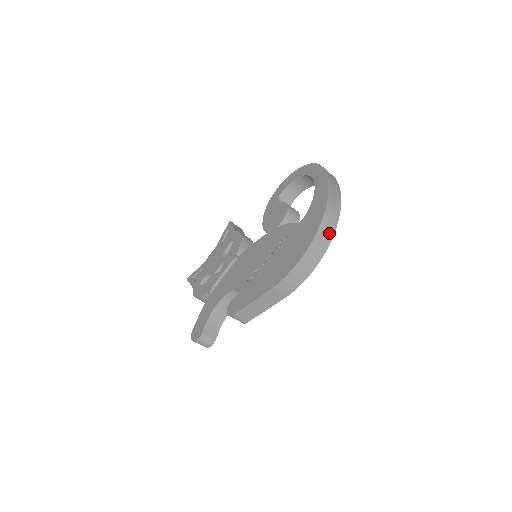
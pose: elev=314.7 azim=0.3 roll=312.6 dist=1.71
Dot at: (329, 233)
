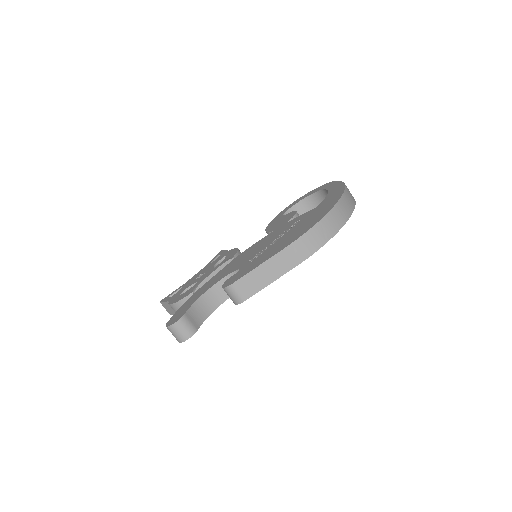
Dot at: (348, 210)
